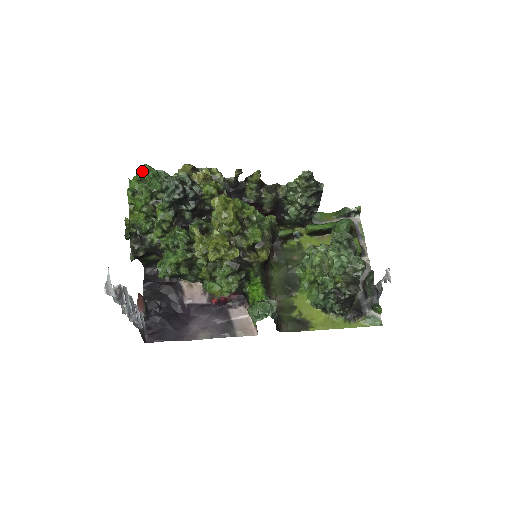
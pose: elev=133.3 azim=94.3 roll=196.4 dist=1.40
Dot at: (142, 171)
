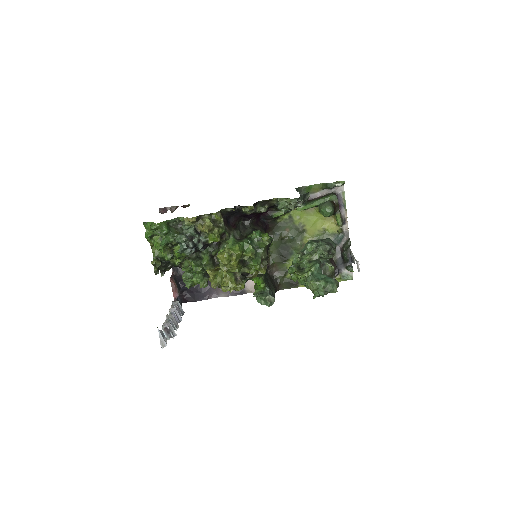
Dot at: (155, 229)
